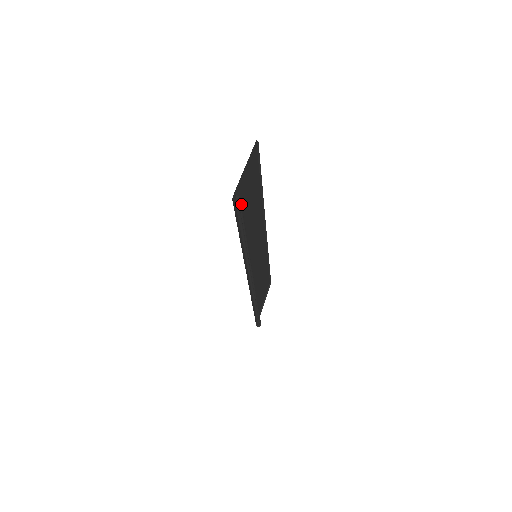
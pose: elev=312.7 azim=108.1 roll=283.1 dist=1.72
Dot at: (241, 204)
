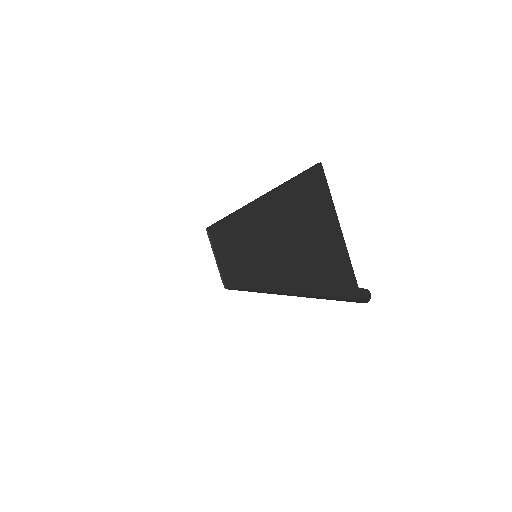
Dot at: occluded
